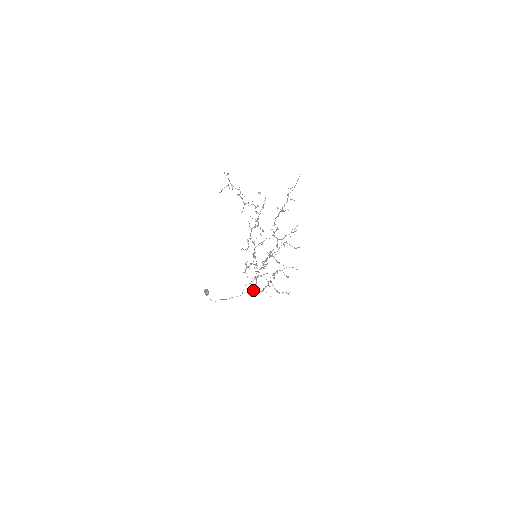
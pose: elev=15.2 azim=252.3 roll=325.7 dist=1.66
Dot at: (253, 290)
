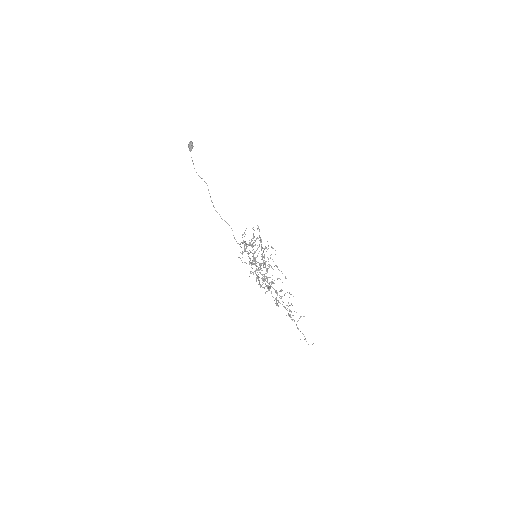
Dot at: occluded
